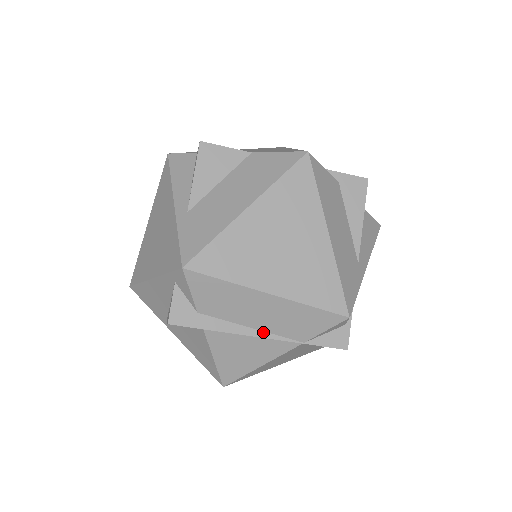
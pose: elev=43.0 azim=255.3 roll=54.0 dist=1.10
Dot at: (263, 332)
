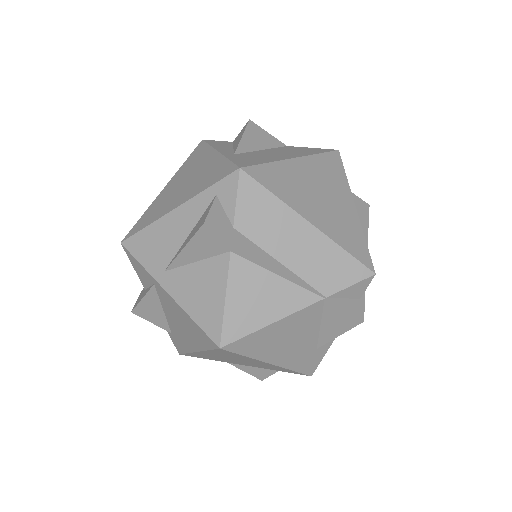
Dot at: (291, 271)
